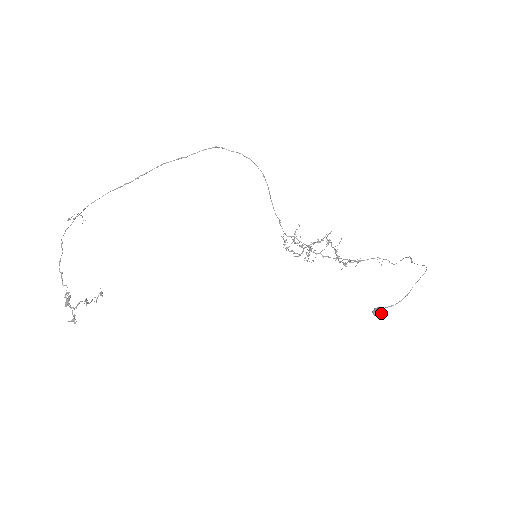
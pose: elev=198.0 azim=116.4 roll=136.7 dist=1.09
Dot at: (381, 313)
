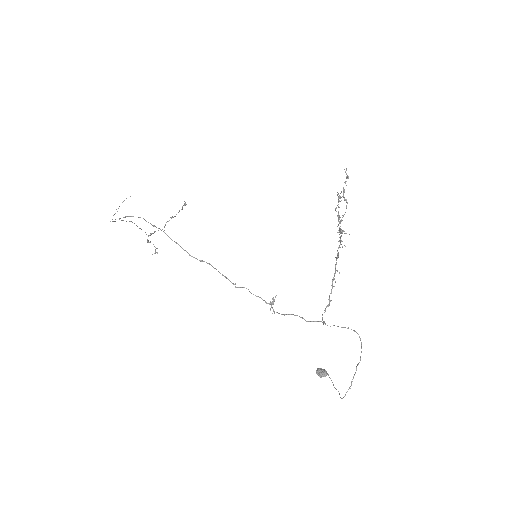
Dot at: (320, 376)
